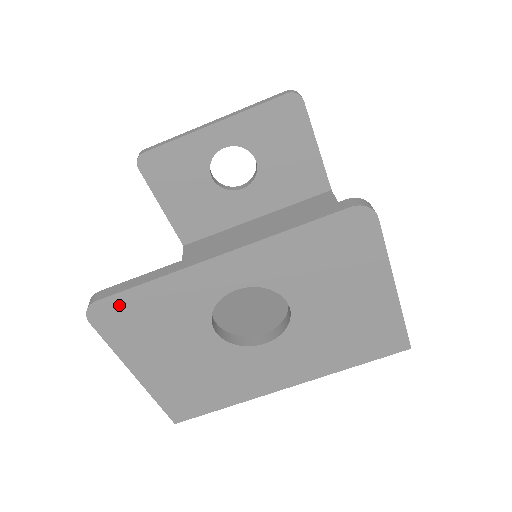
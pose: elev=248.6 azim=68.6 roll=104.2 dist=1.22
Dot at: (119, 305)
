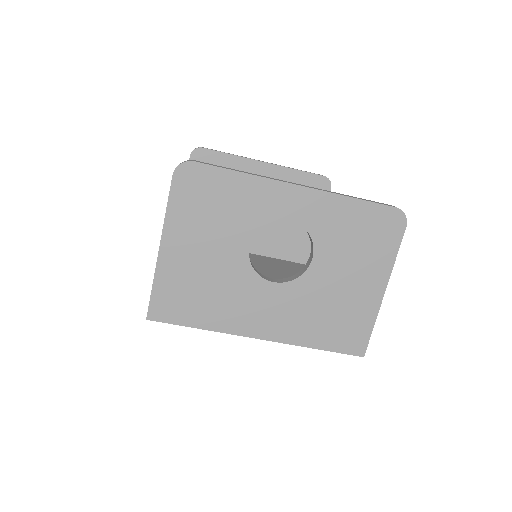
Dot at: (205, 176)
